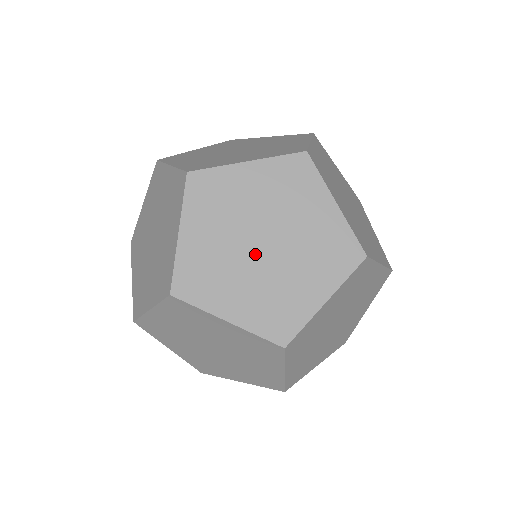
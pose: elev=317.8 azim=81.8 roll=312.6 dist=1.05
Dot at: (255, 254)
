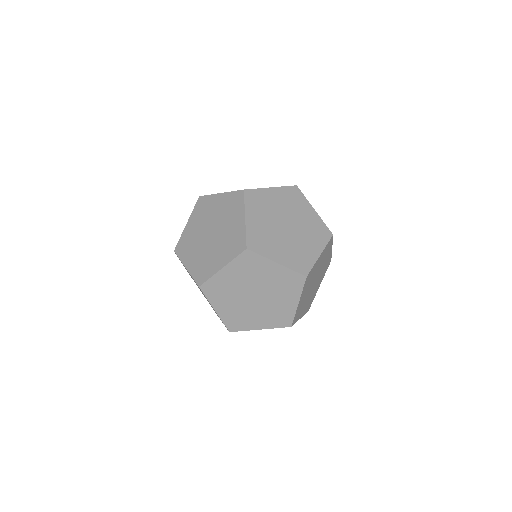
Dot at: occluded
